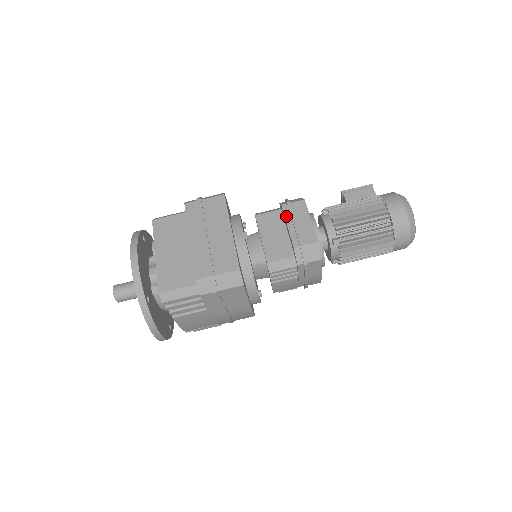
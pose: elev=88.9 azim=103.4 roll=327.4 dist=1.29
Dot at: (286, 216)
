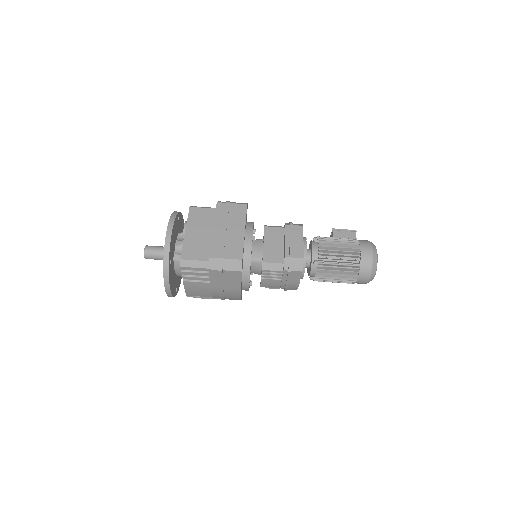
Dot at: (286, 233)
